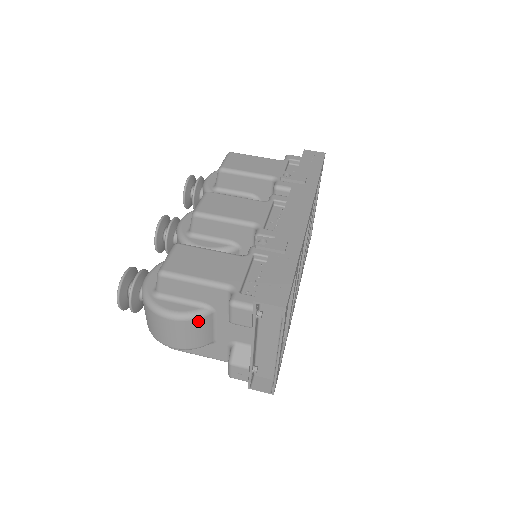
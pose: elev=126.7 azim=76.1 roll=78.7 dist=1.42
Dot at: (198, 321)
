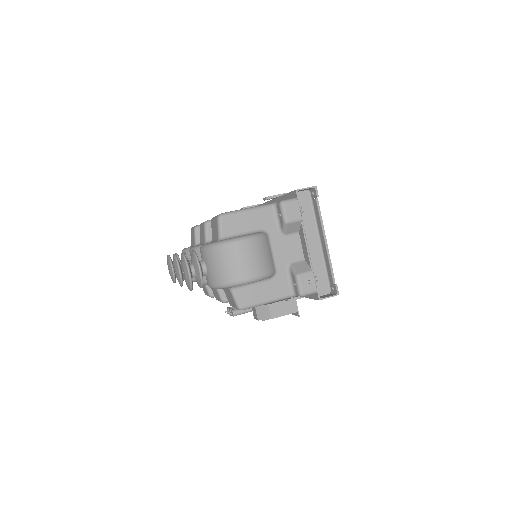
Dot at: (262, 240)
